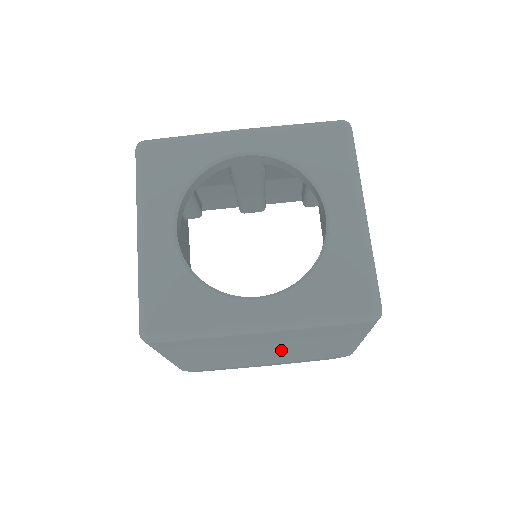
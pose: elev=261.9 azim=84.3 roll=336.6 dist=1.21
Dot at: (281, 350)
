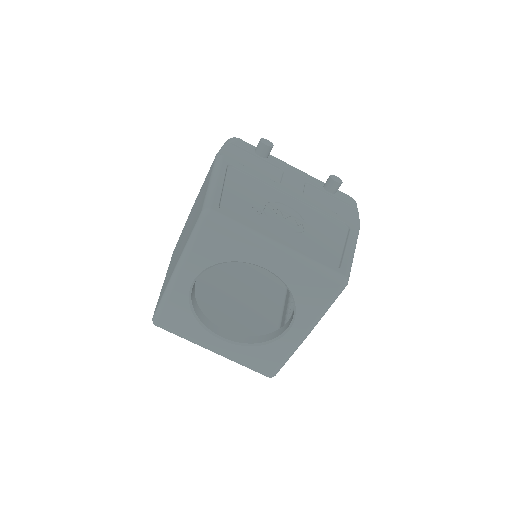
Dot at: occluded
